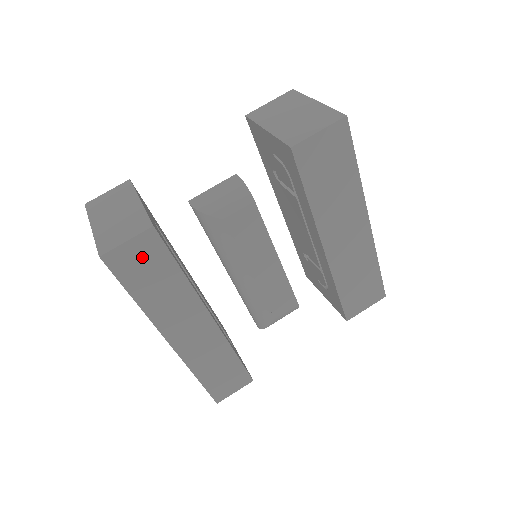
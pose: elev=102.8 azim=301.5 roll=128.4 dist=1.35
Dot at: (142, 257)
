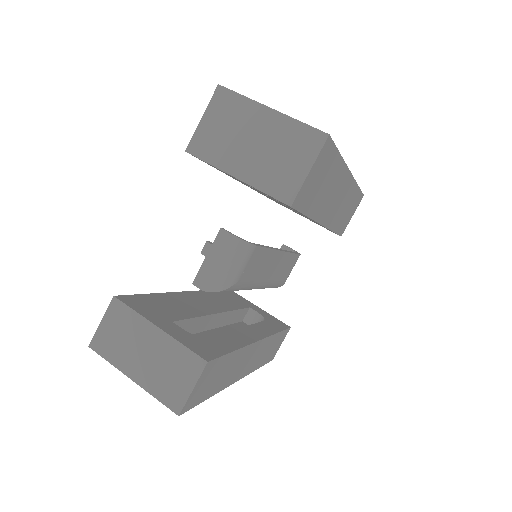
Dot at: (206, 380)
